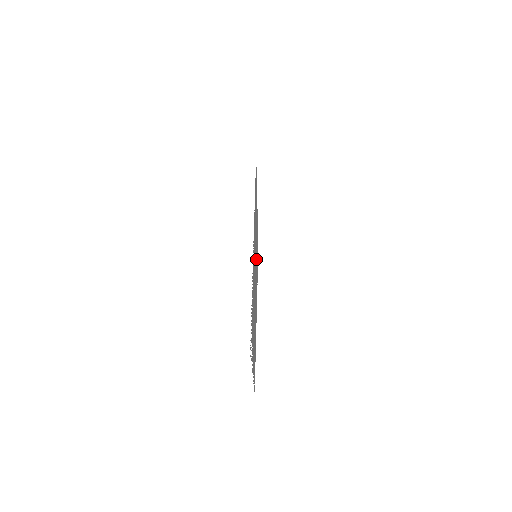
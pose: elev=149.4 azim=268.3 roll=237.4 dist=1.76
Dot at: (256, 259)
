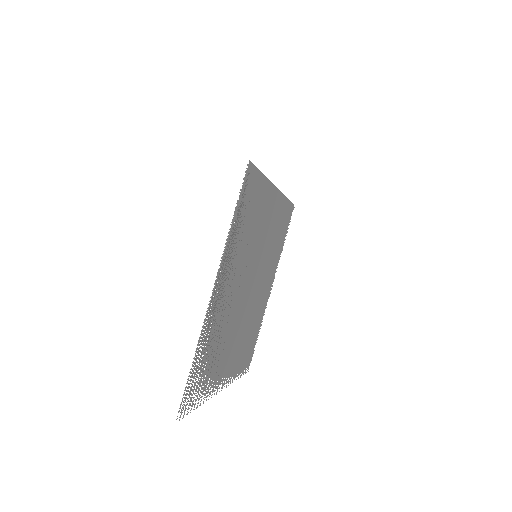
Dot at: (264, 250)
